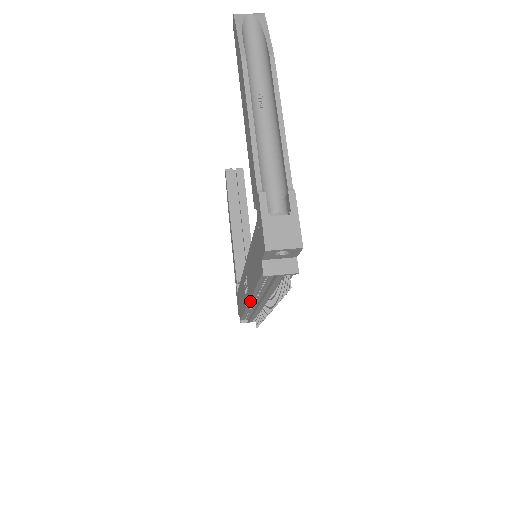
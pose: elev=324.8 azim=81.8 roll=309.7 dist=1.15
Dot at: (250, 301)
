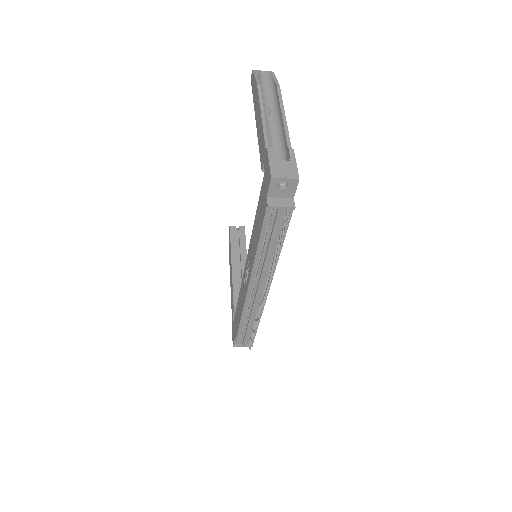
Dot at: (250, 283)
